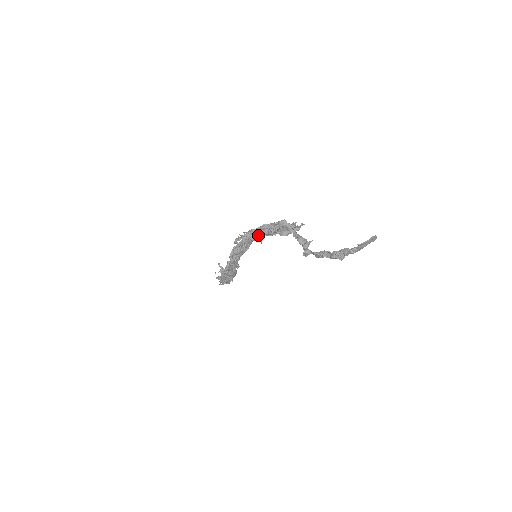
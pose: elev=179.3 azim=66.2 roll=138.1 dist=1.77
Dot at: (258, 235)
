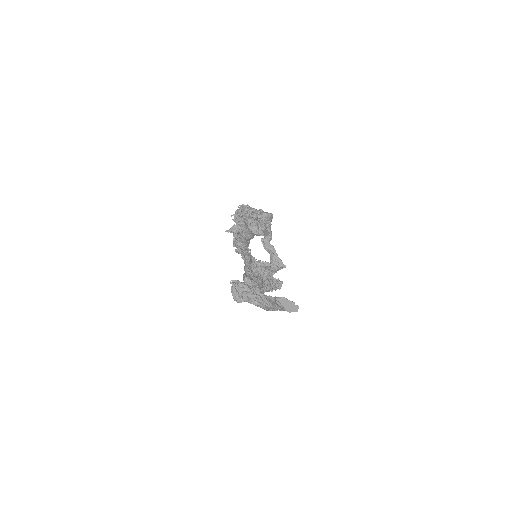
Dot at: occluded
